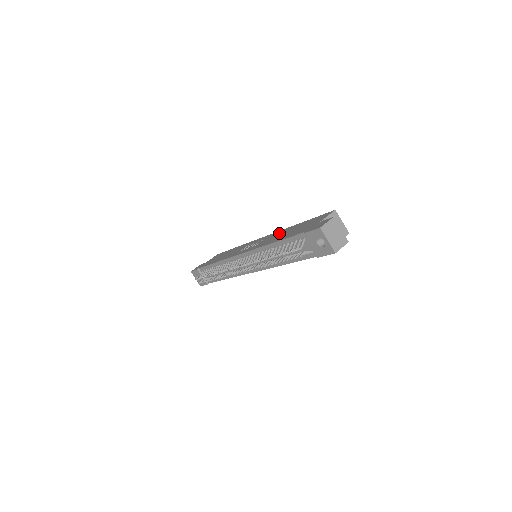
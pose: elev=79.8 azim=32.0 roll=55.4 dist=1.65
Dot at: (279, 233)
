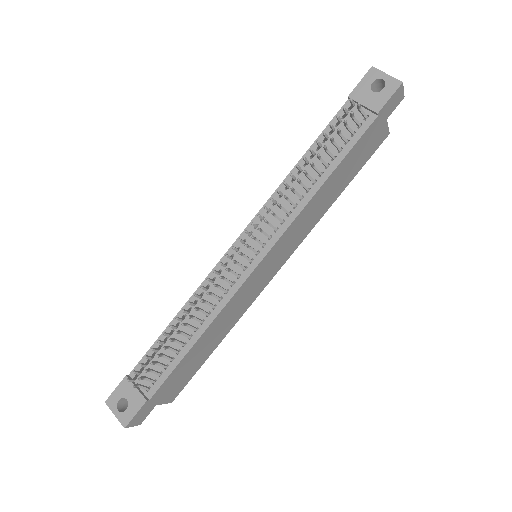
Dot at: occluded
